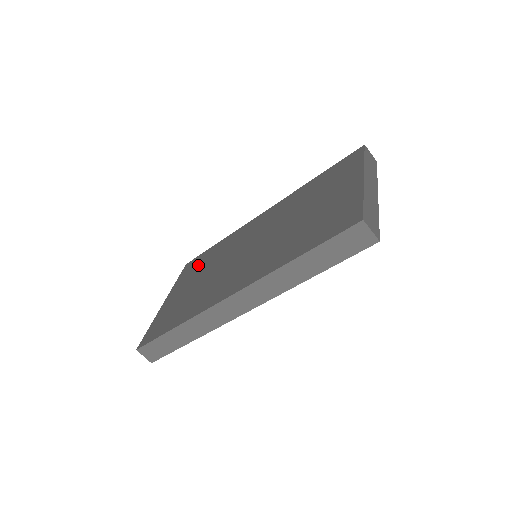
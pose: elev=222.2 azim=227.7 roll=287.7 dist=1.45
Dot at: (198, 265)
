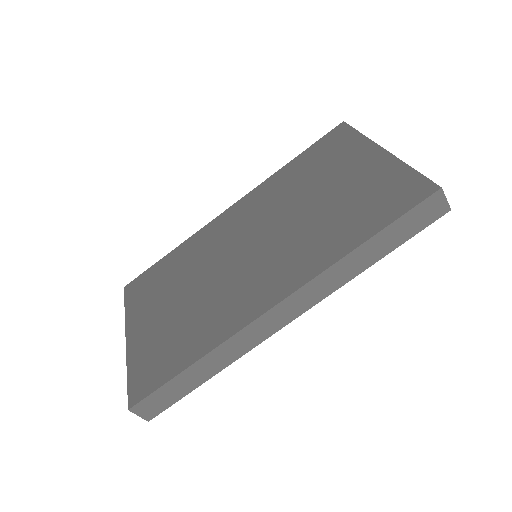
Dot at: (156, 283)
